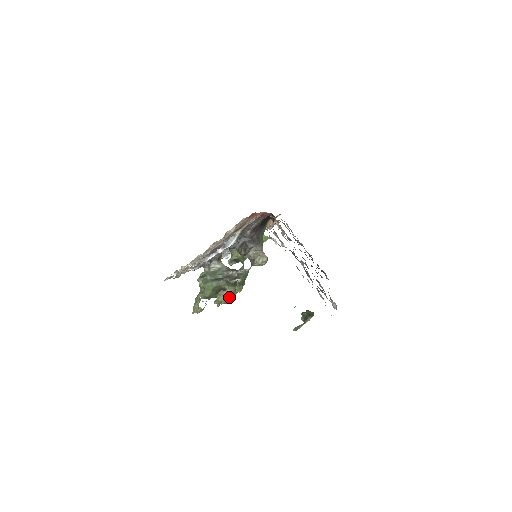
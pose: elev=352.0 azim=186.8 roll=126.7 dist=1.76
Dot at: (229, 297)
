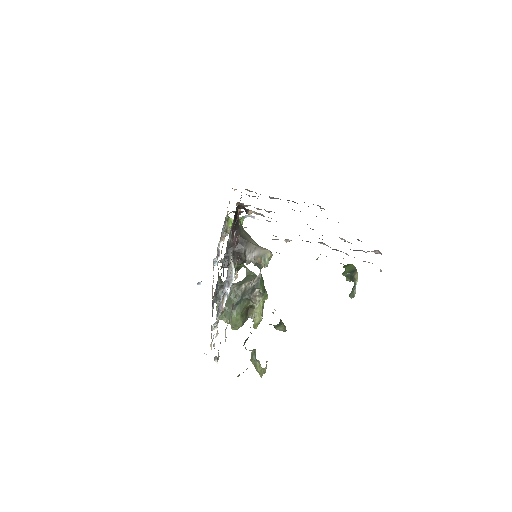
Dot at: occluded
